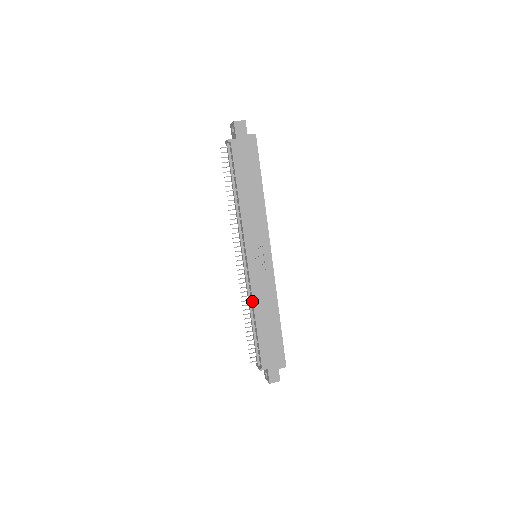
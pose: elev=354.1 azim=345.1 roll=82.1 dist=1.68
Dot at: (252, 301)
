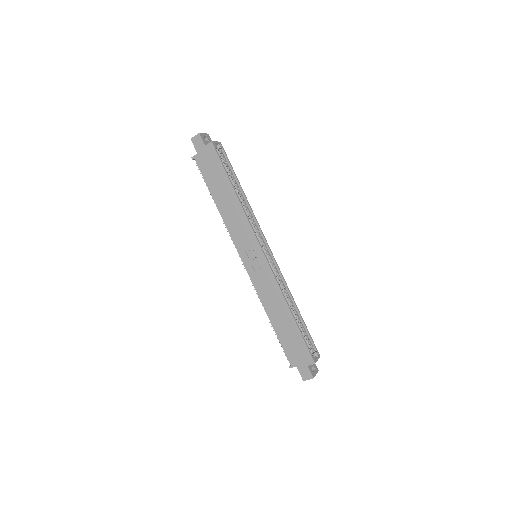
Dot at: (261, 301)
